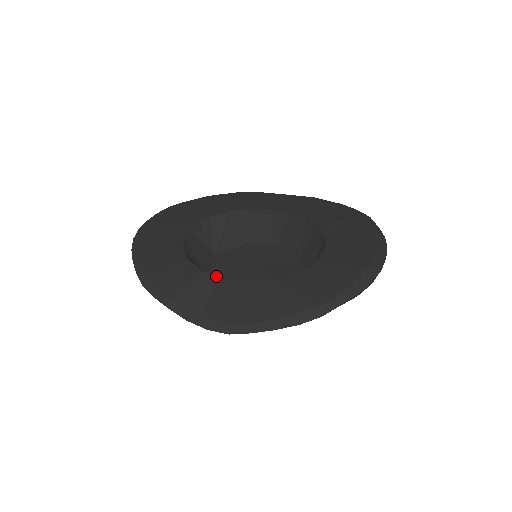
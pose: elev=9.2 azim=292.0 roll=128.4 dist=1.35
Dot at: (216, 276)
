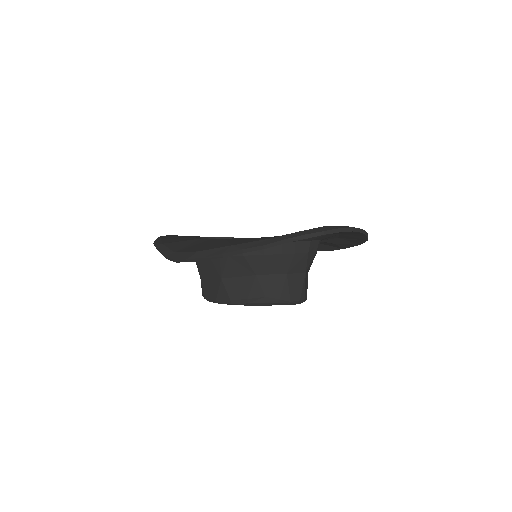
Dot at: (207, 239)
